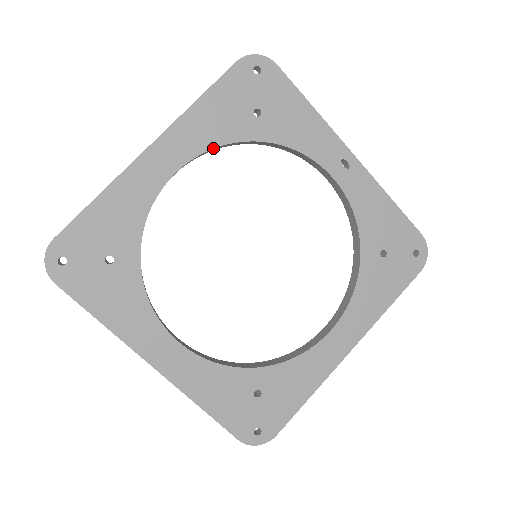
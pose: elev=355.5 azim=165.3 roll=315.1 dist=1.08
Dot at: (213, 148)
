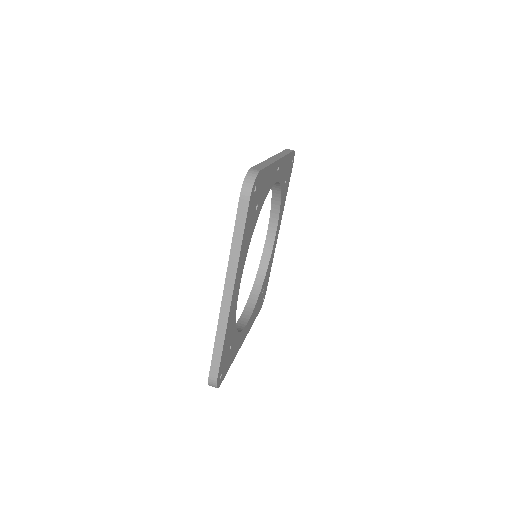
Dot at: (247, 252)
